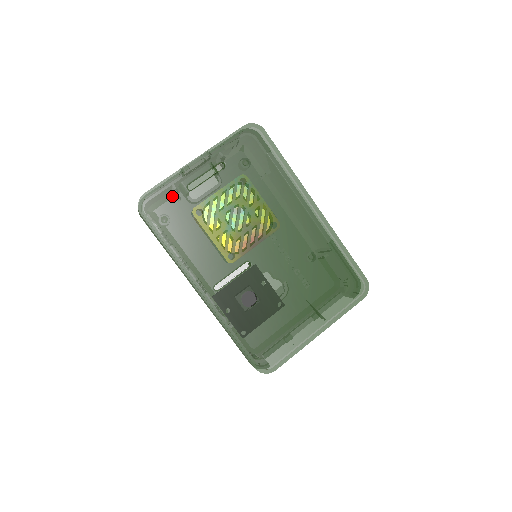
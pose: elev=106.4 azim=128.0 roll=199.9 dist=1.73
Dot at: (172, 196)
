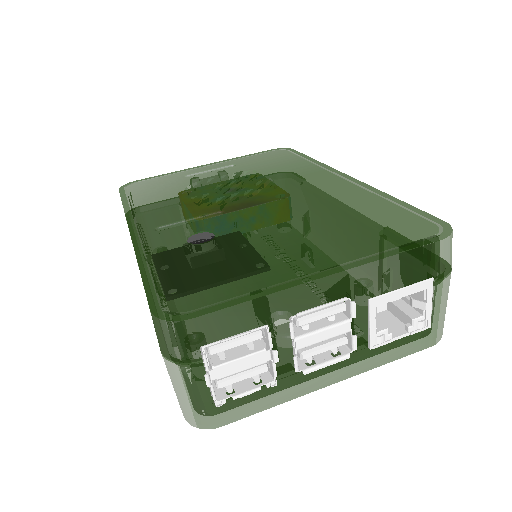
Dot at: (163, 180)
